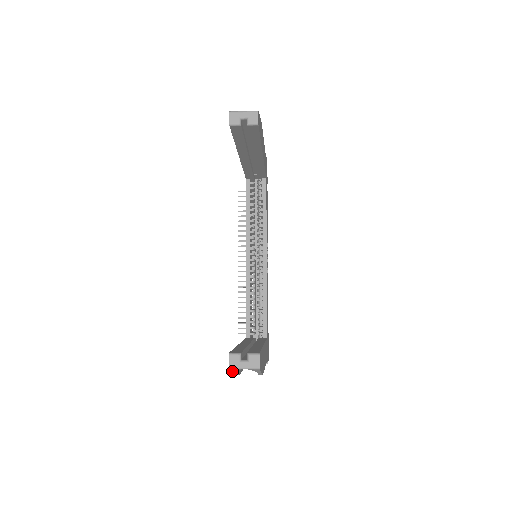
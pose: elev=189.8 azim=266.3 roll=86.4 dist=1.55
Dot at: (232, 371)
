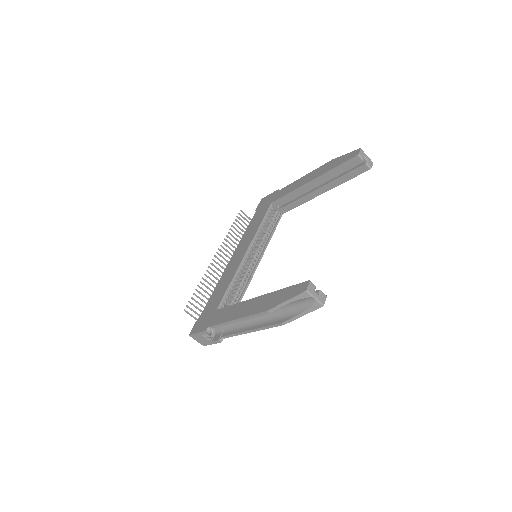
Dot at: (292, 298)
